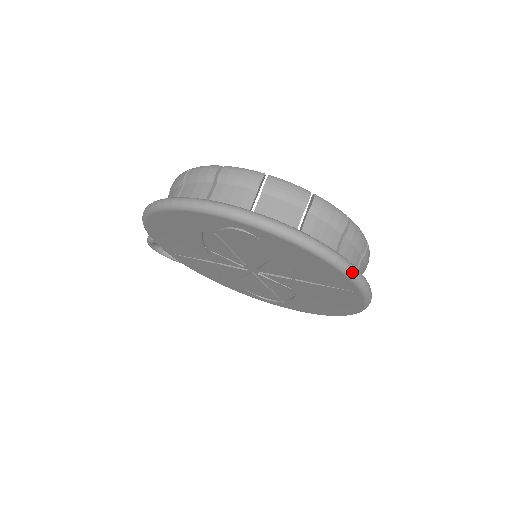
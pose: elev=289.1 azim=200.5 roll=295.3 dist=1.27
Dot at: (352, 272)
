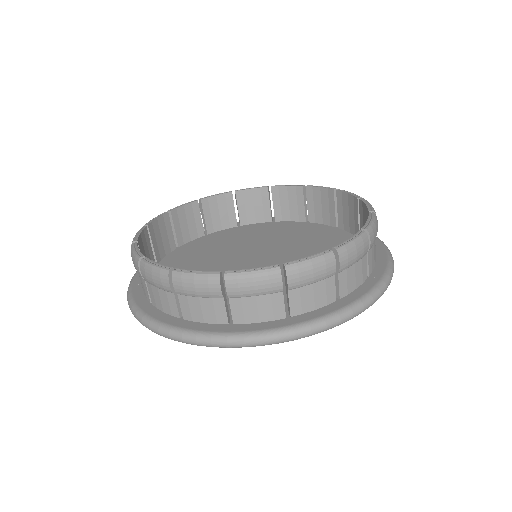
Dot at: (308, 335)
